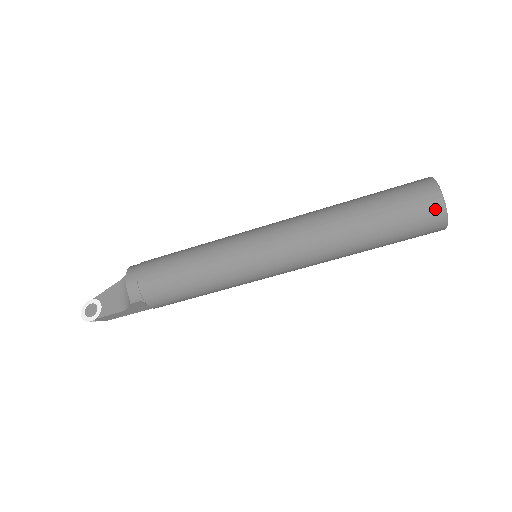
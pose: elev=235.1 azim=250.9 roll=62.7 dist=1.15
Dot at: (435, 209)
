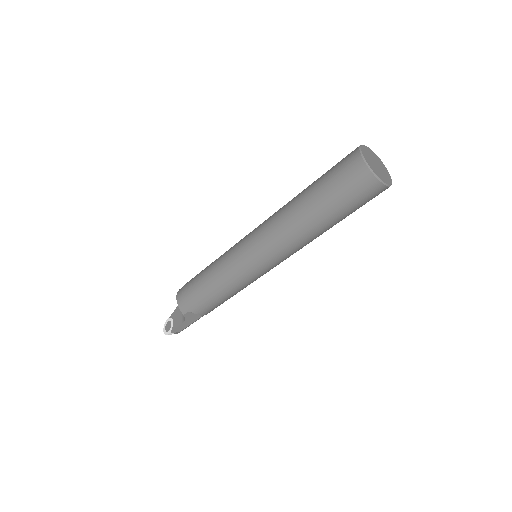
Dot at: (361, 173)
